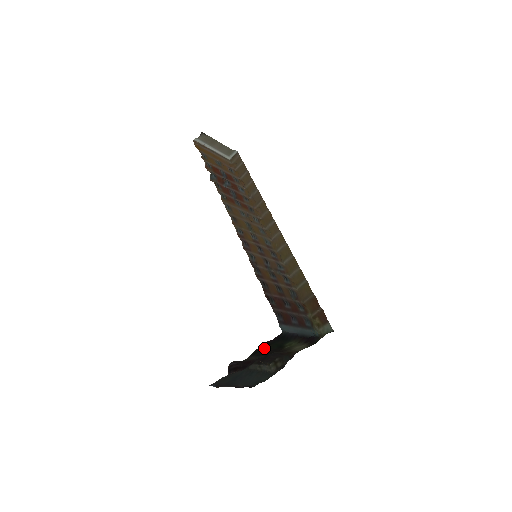
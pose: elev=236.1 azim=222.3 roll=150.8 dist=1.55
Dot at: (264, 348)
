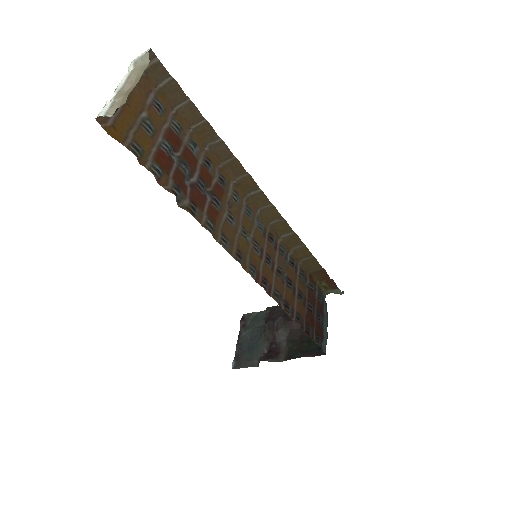
Dot at: (298, 352)
